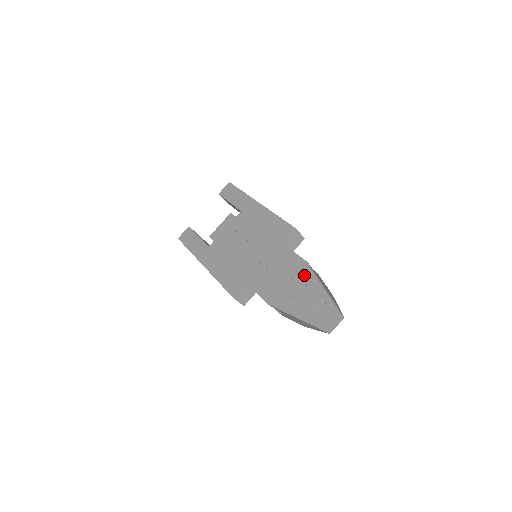
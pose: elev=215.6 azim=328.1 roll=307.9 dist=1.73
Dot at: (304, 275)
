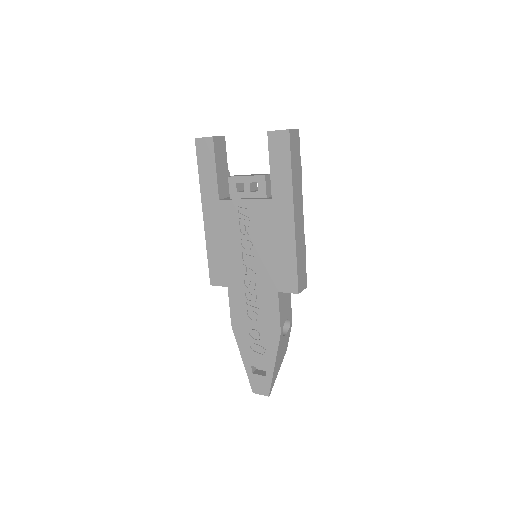
Dot at: (270, 341)
